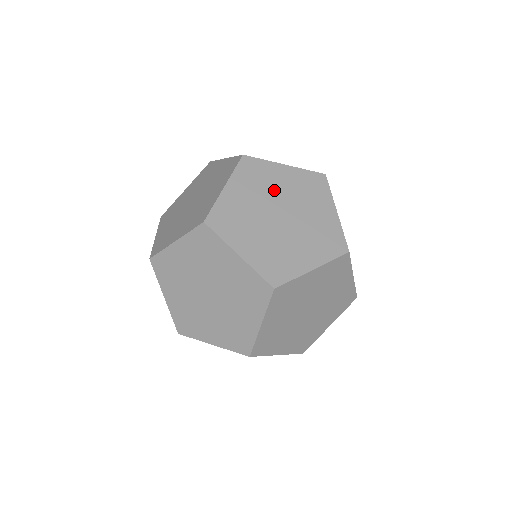
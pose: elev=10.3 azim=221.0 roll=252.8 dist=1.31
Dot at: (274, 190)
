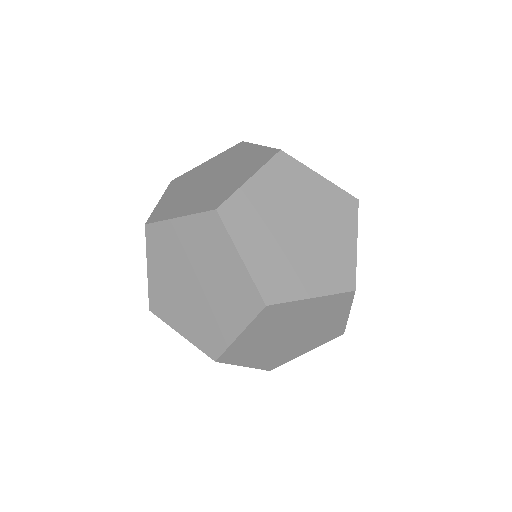
Dot at: occluded
